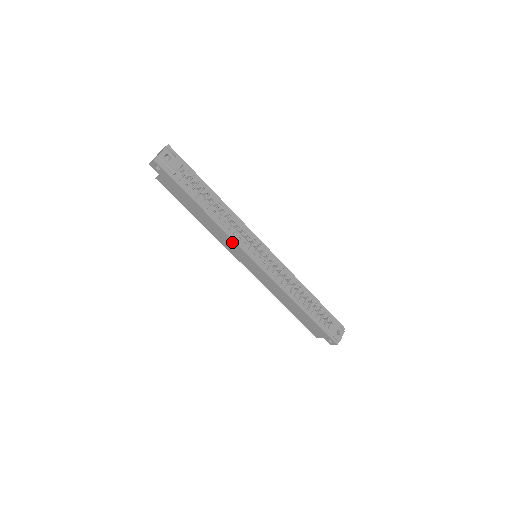
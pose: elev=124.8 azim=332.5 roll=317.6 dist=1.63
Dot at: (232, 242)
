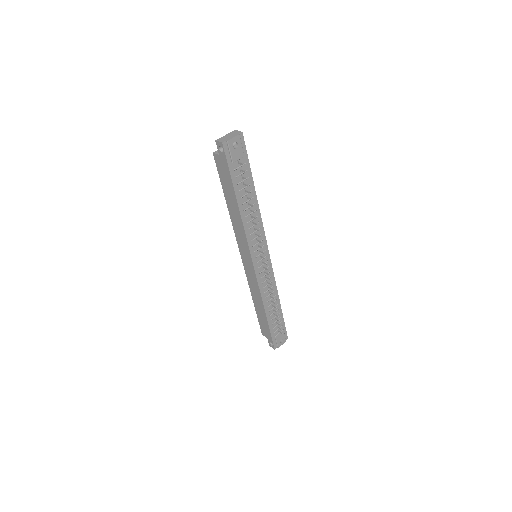
Dot at: (245, 239)
